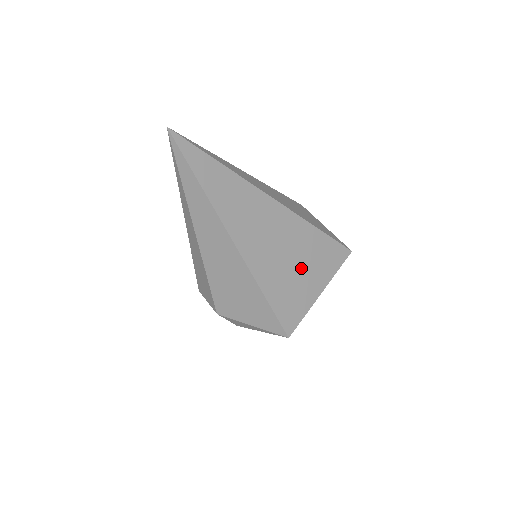
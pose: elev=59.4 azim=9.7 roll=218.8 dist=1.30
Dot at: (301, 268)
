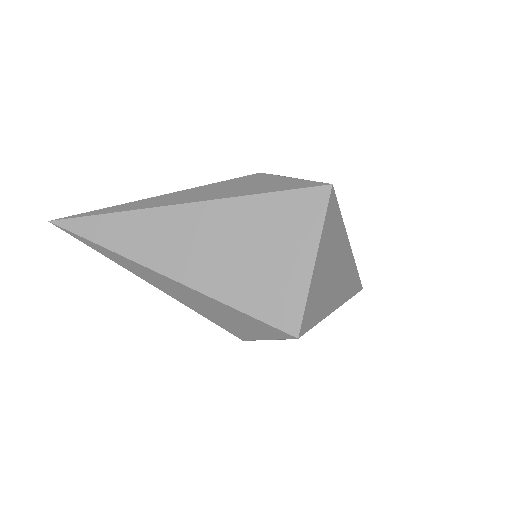
Dot at: (266, 251)
